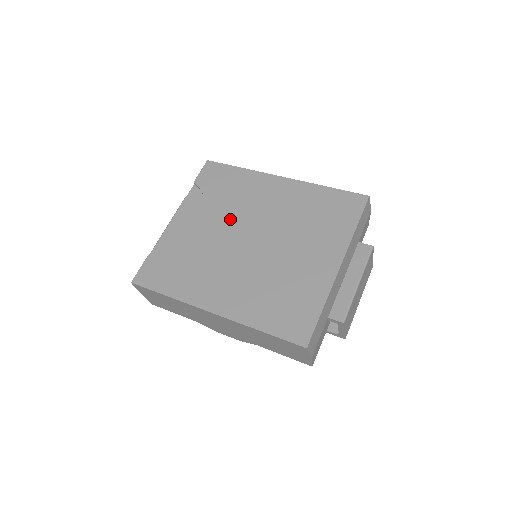
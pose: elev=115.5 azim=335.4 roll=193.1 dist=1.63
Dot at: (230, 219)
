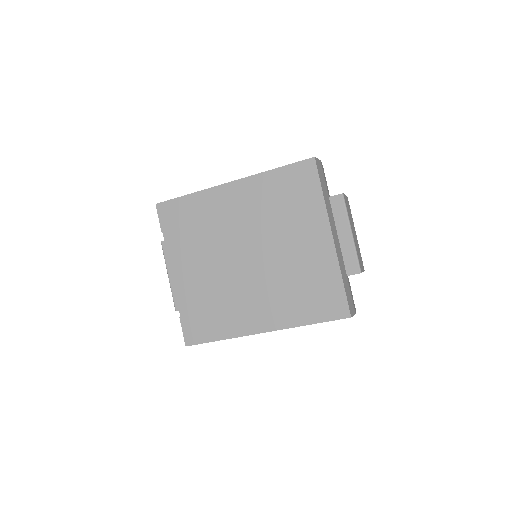
Dot at: (218, 248)
